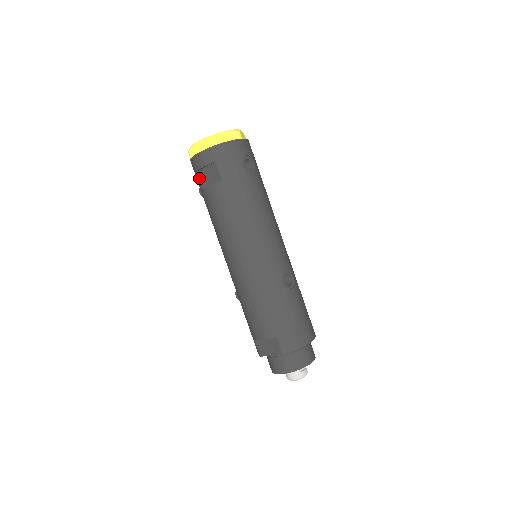
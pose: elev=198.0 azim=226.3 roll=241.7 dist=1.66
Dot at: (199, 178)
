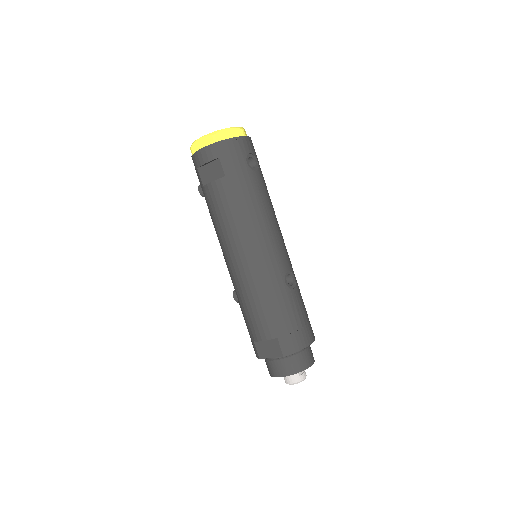
Dot at: (201, 175)
